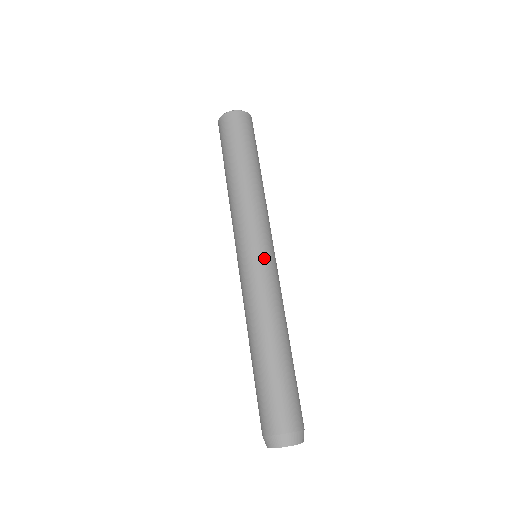
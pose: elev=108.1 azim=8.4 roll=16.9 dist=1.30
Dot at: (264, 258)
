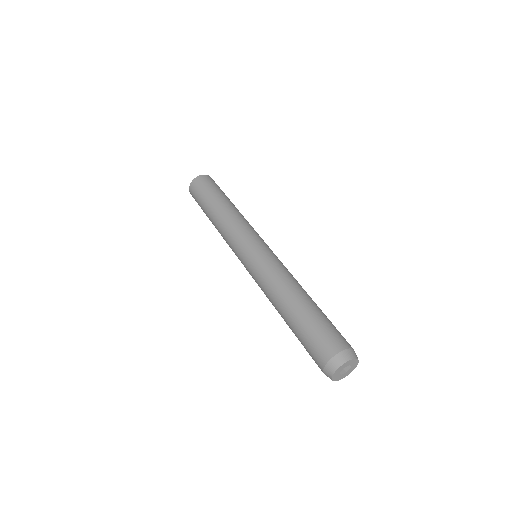
Dot at: occluded
